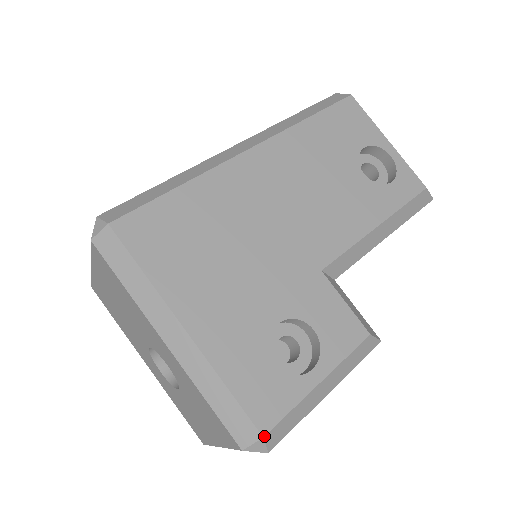
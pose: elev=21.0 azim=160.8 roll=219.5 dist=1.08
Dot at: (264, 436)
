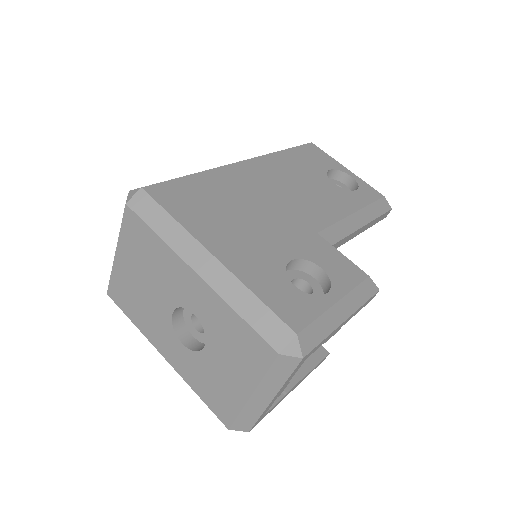
Dot at: (297, 334)
